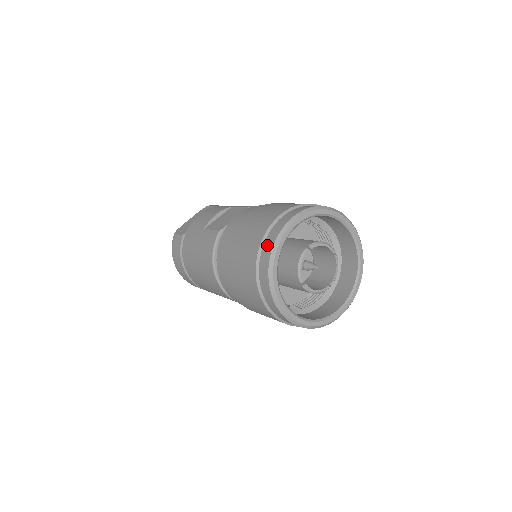
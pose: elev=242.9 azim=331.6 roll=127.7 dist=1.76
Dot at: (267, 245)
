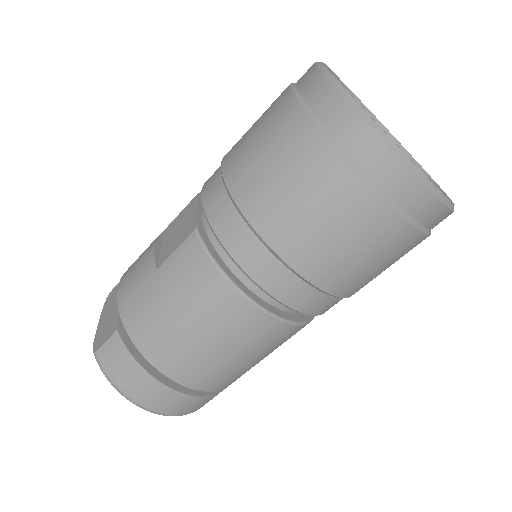
Dot at: (327, 109)
